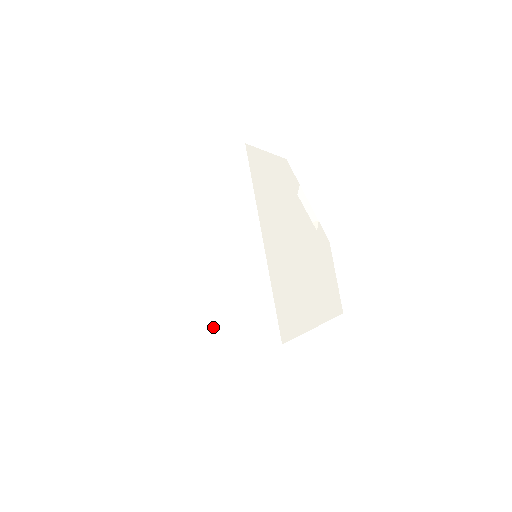
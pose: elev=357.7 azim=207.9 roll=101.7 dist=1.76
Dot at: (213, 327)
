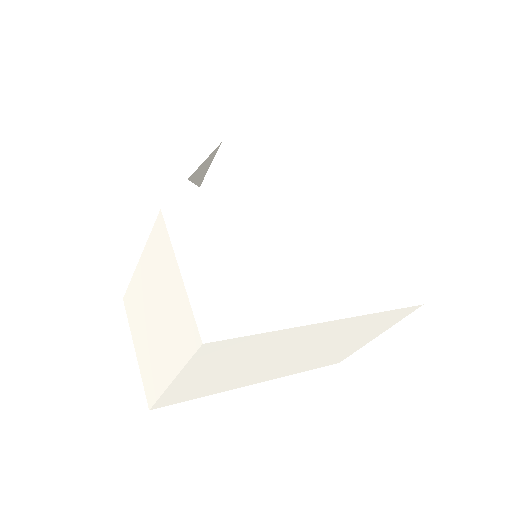
Dot at: (349, 348)
